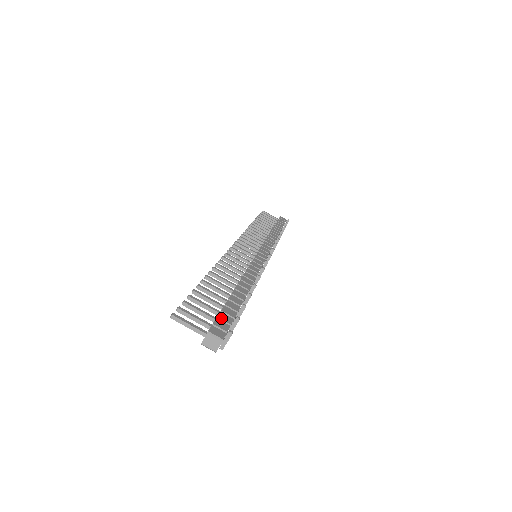
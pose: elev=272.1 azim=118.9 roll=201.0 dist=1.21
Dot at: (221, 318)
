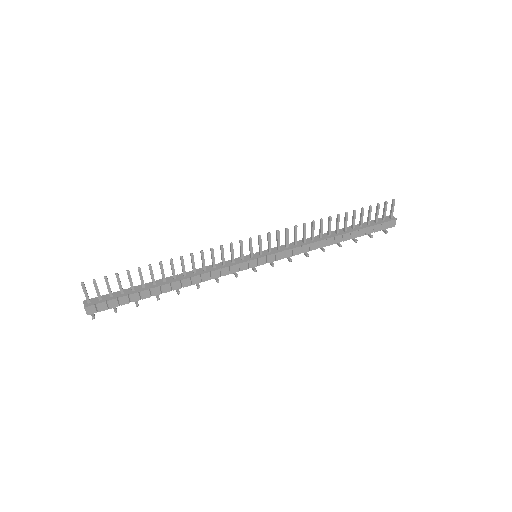
Dot at: (109, 303)
